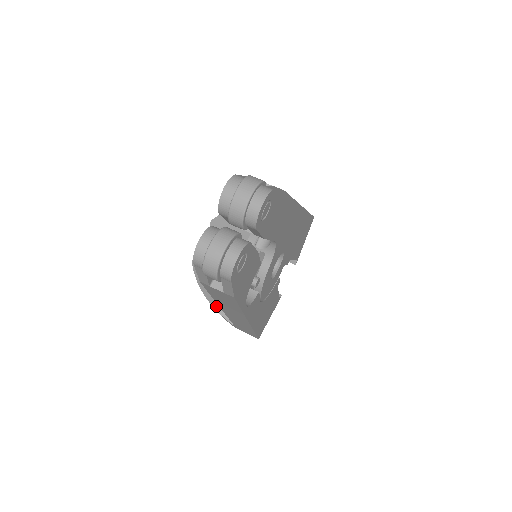
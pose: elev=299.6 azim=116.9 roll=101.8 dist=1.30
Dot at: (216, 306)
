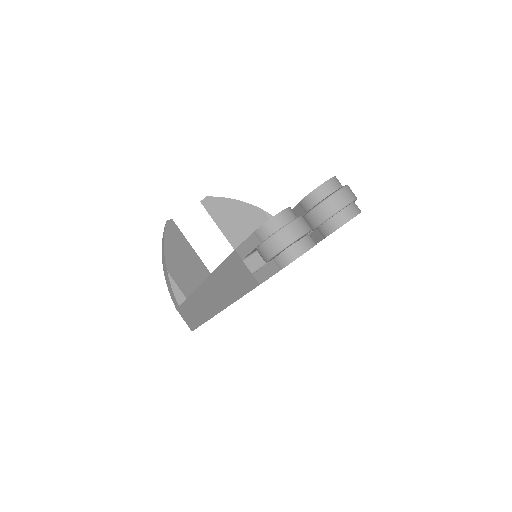
Dot at: (172, 277)
